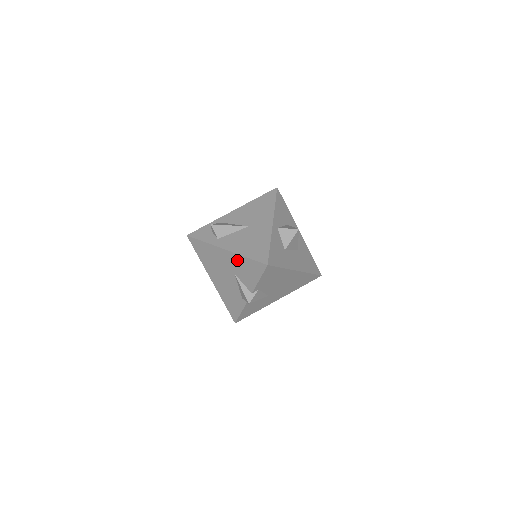
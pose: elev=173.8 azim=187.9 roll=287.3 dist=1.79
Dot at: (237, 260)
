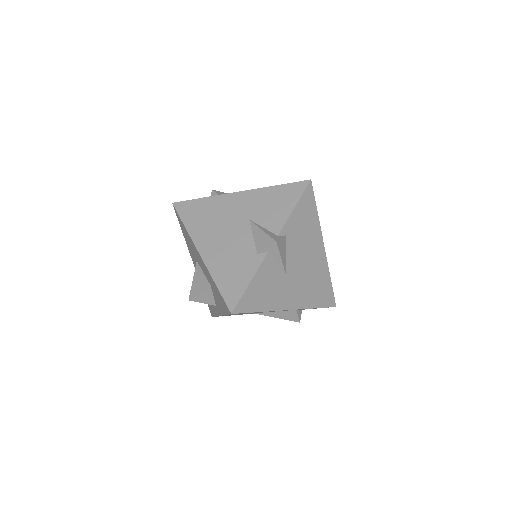
Dot at: (259, 196)
